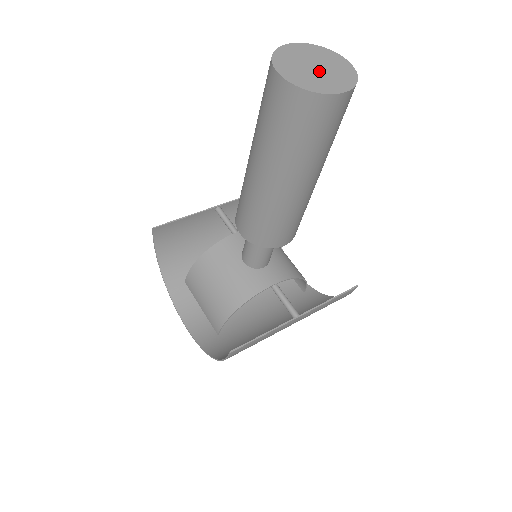
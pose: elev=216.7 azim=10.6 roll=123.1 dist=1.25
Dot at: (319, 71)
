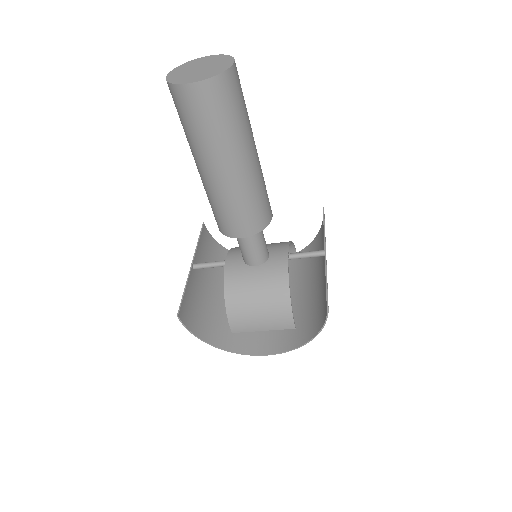
Dot at: (205, 68)
